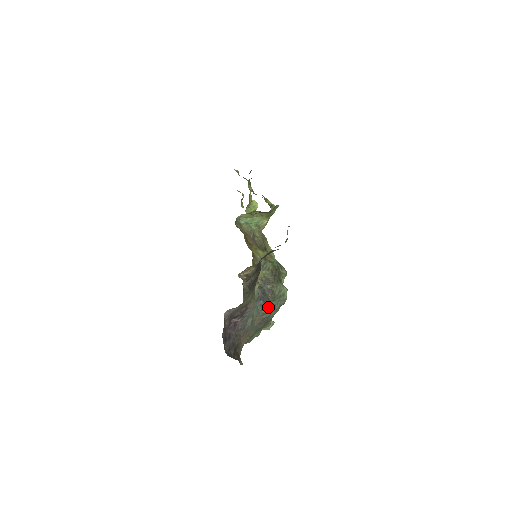
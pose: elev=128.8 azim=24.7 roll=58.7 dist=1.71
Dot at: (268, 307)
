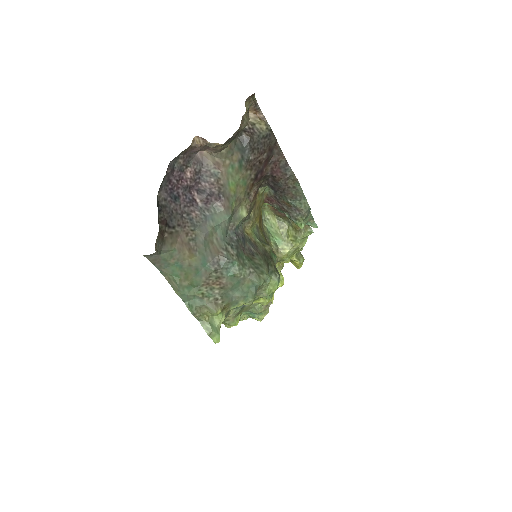
Dot at: (237, 252)
